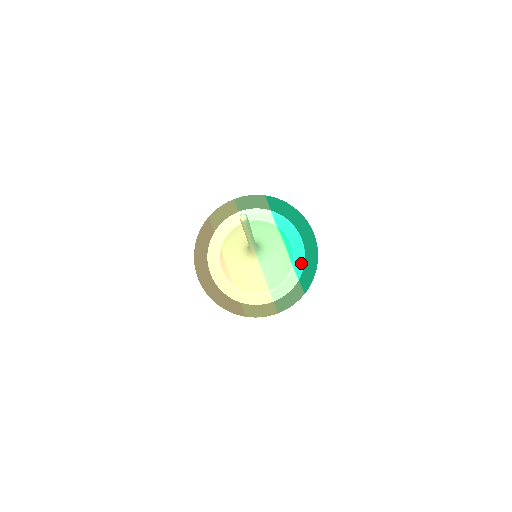
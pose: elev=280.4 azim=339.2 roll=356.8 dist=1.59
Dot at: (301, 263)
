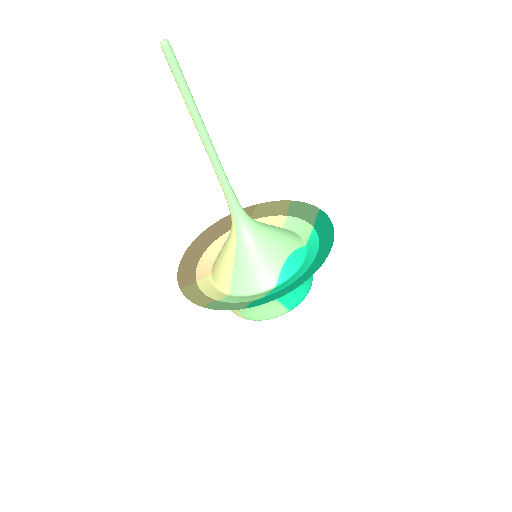
Dot at: (284, 286)
